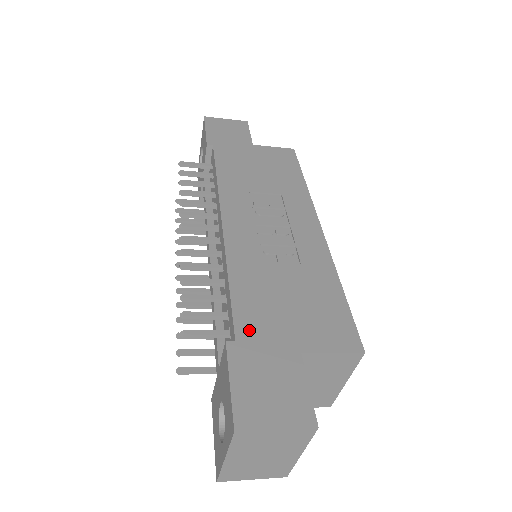
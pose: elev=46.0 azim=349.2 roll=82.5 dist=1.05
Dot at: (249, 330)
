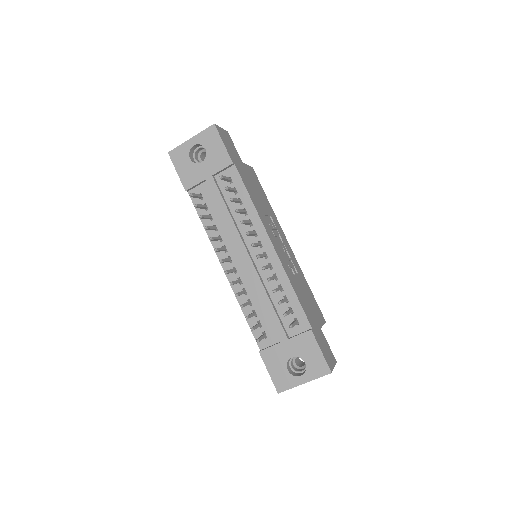
Dot at: (311, 321)
